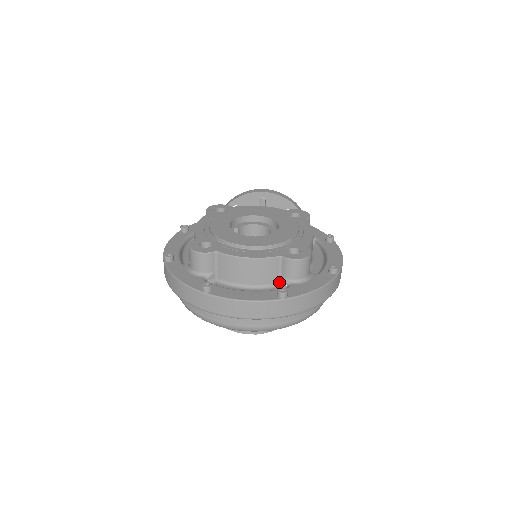
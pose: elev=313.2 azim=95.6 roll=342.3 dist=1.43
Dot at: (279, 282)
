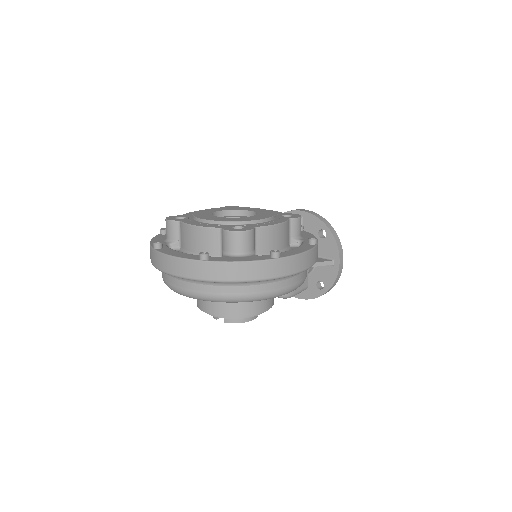
Dot at: (221, 256)
